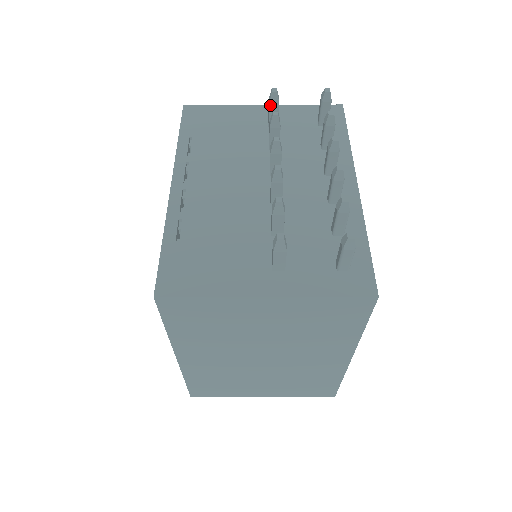
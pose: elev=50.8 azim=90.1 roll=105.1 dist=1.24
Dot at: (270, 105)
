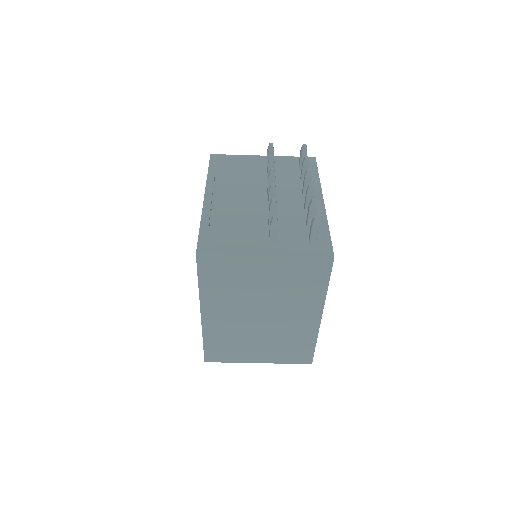
Dot at: (268, 153)
